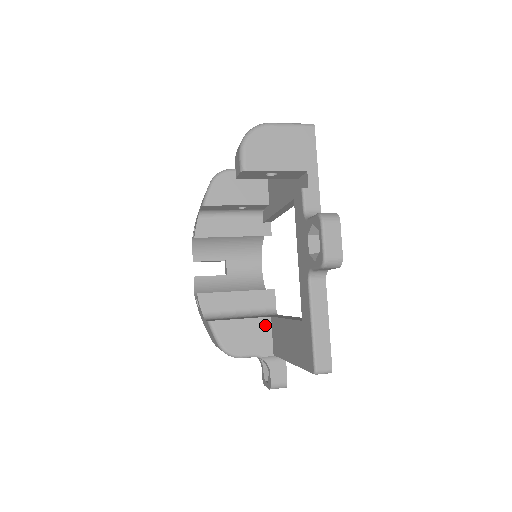
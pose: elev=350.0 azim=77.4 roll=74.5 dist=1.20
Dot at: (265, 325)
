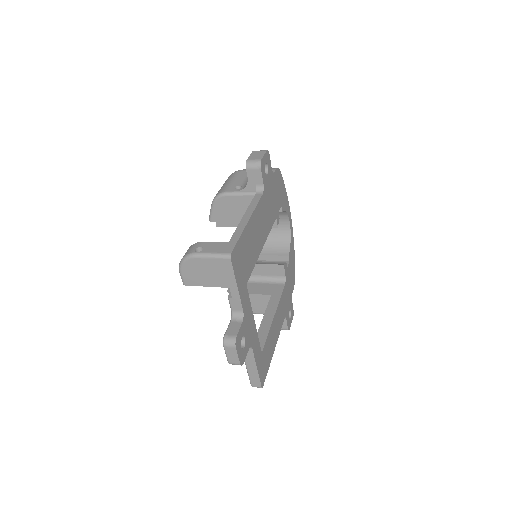
Dot at: (267, 299)
